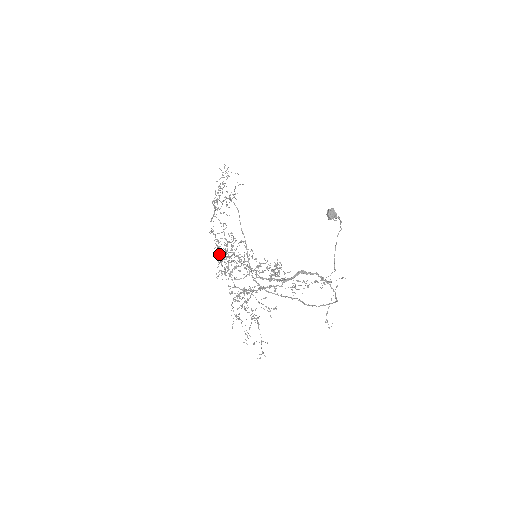
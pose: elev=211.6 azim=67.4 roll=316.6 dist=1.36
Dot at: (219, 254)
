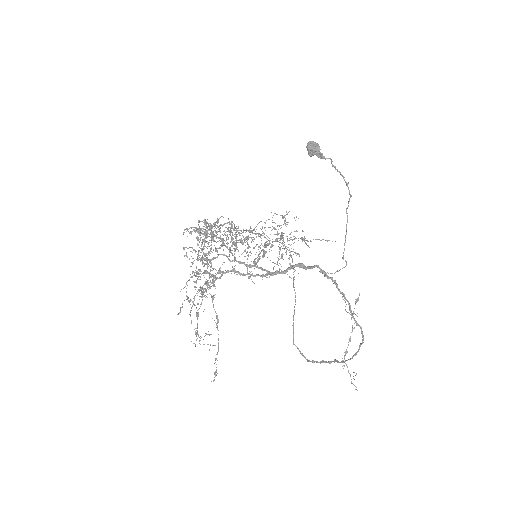
Dot at: occluded
